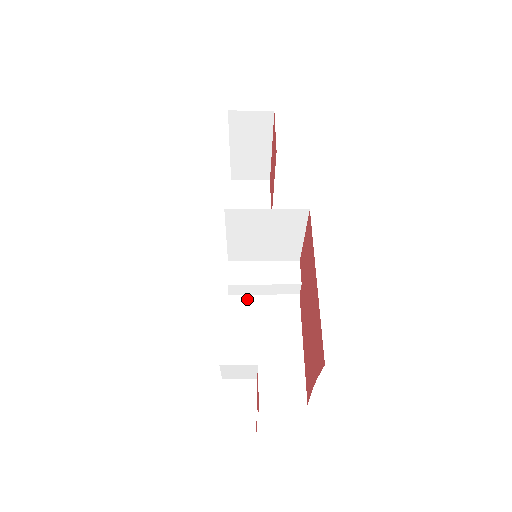
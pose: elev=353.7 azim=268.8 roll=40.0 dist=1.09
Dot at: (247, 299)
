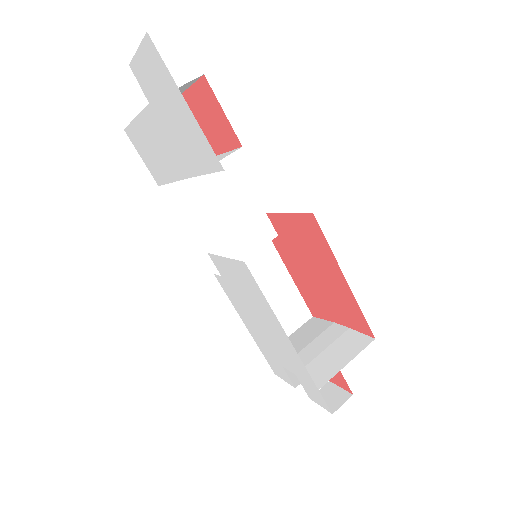
Dot at: occluded
